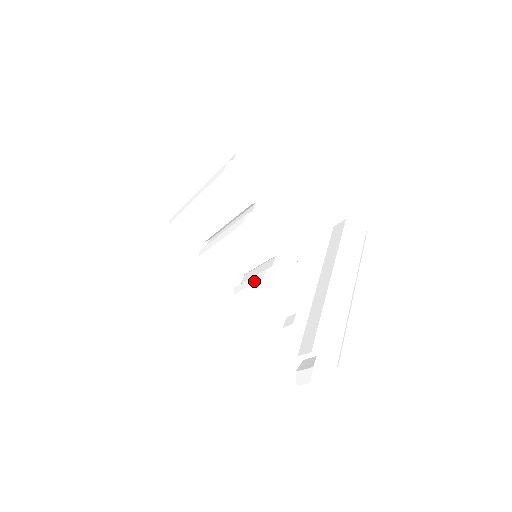
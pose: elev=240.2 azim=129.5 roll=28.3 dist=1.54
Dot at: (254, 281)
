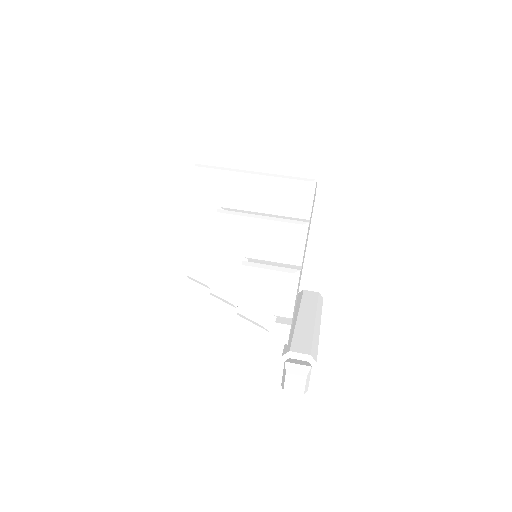
Dot at: (280, 269)
